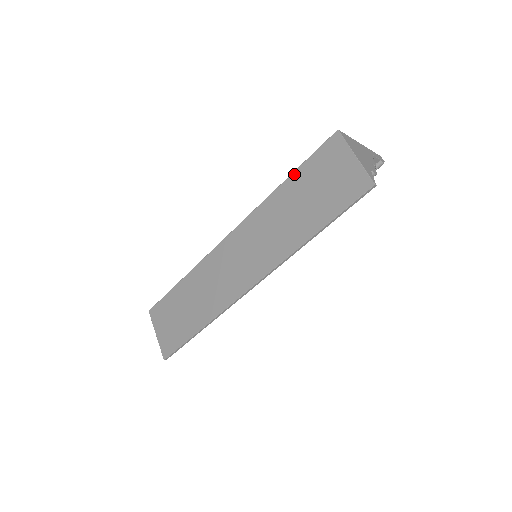
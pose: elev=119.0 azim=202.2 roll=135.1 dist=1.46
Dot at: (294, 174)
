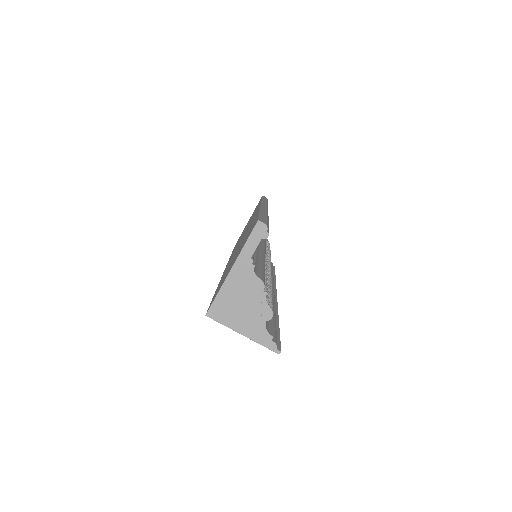
Dot at: occluded
